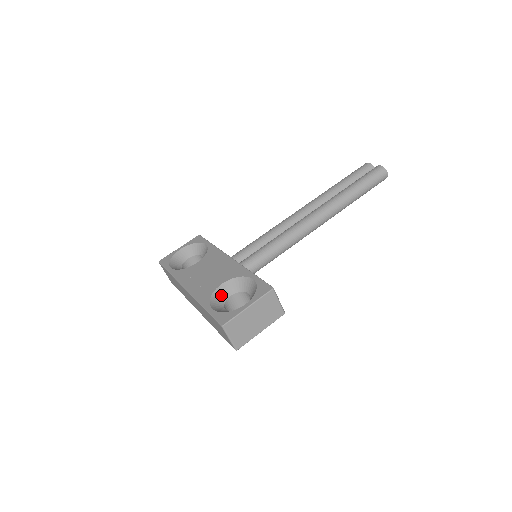
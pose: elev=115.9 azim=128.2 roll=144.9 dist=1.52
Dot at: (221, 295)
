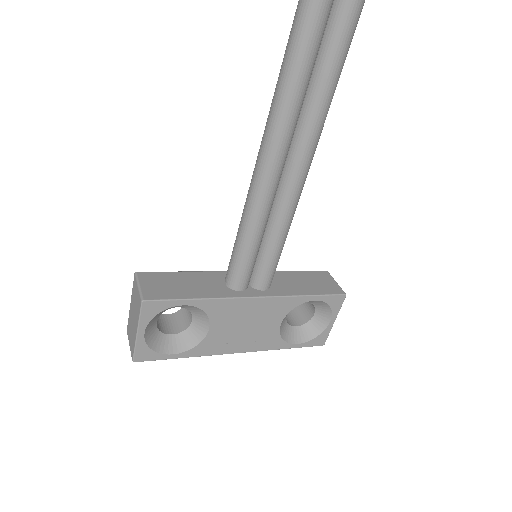
Dot at: (283, 326)
